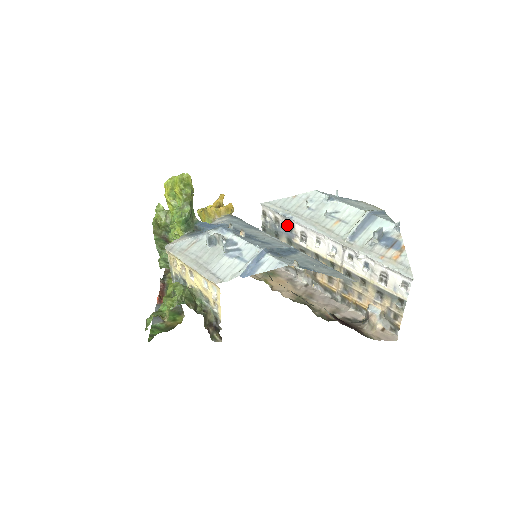
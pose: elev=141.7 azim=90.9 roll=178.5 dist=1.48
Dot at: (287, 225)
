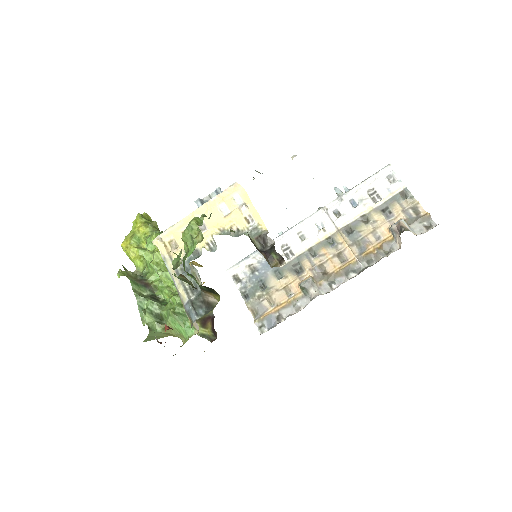
Dot at: (265, 259)
